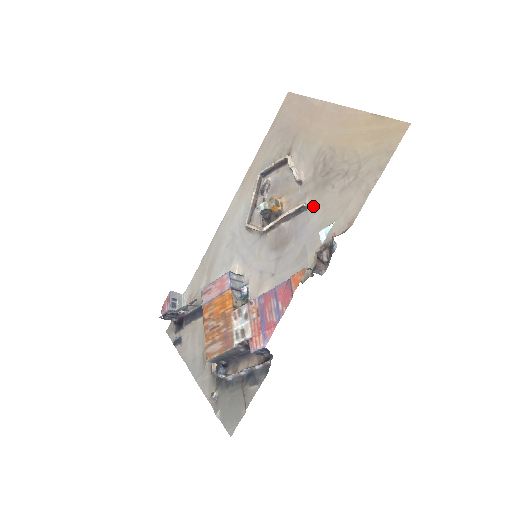
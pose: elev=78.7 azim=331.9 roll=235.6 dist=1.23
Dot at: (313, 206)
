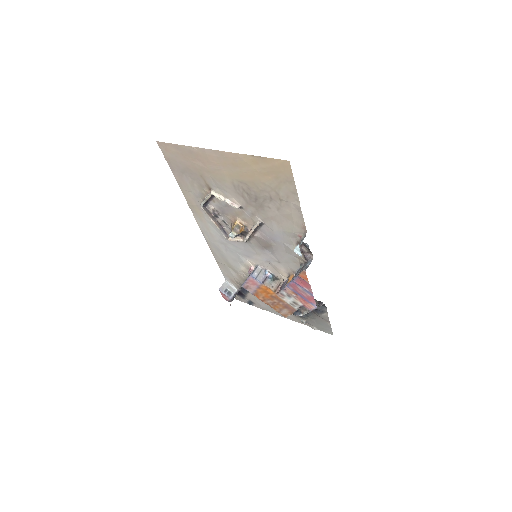
Dot at: (266, 221)
